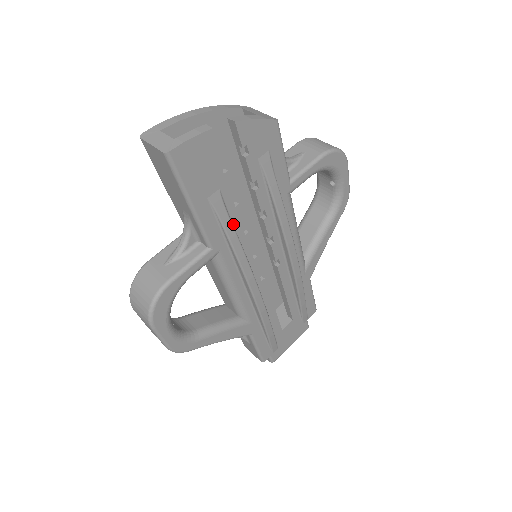
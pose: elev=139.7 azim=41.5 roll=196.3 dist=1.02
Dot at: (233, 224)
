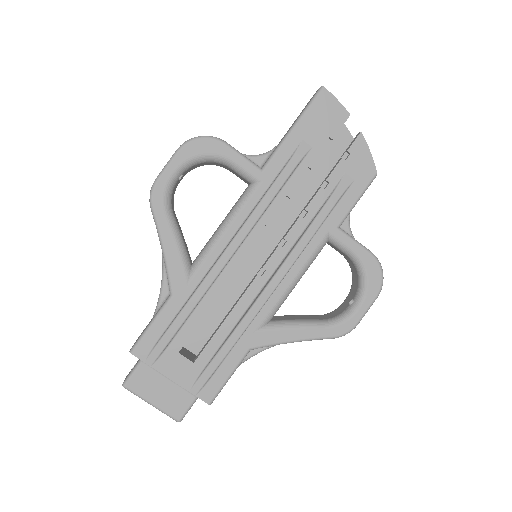
Dot at: (288, 182)
